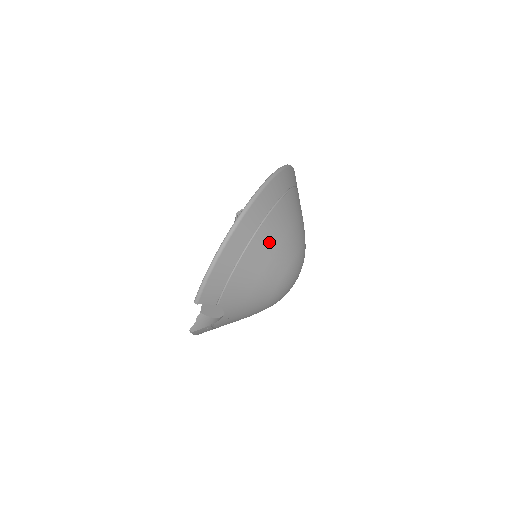
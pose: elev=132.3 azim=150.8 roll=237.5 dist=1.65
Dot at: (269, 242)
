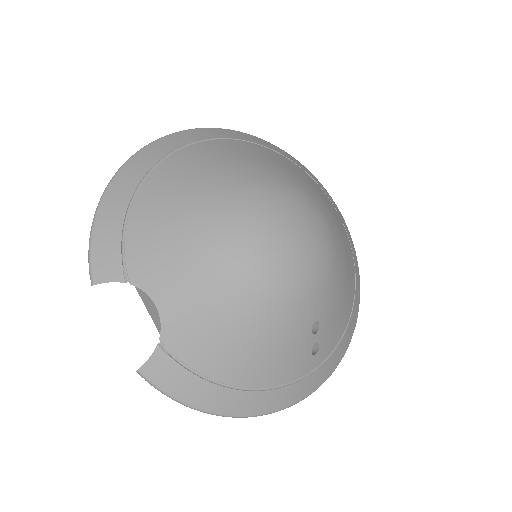
Dot at: (182, 172)
